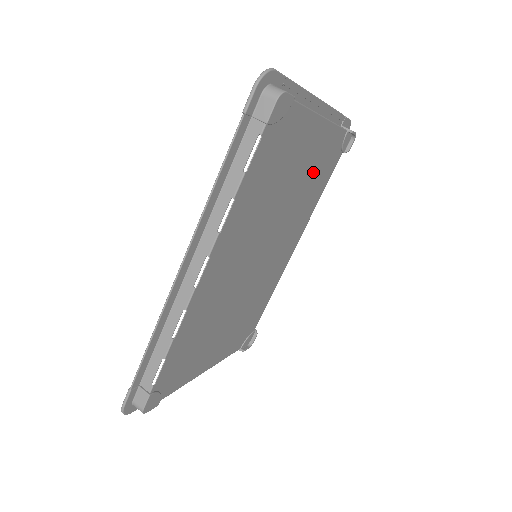
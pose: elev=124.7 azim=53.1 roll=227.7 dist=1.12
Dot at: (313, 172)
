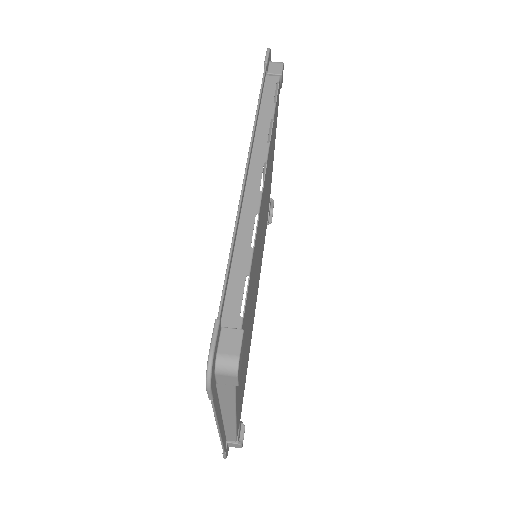
Dot at: occluded
